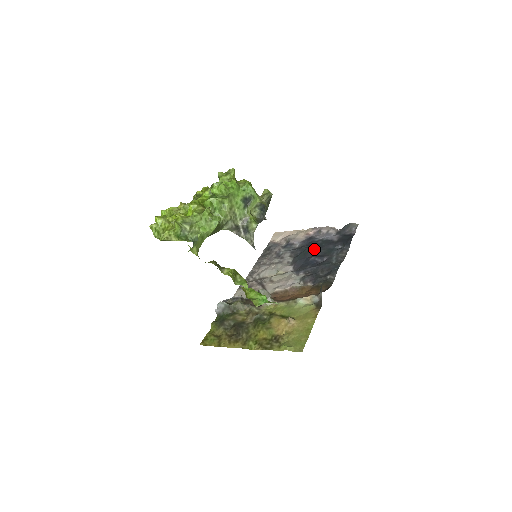
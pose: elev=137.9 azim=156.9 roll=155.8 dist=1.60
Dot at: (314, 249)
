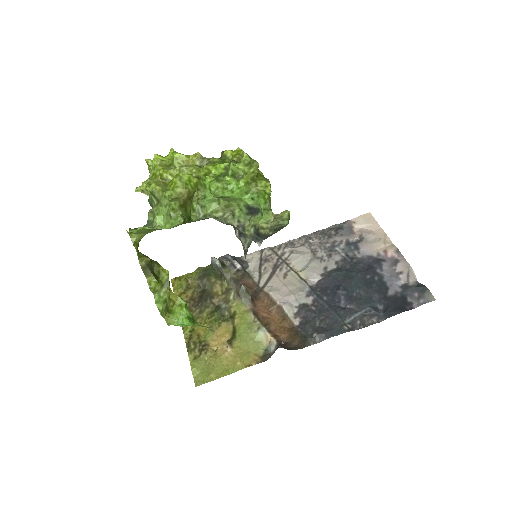
Dot at: (359, 281)
